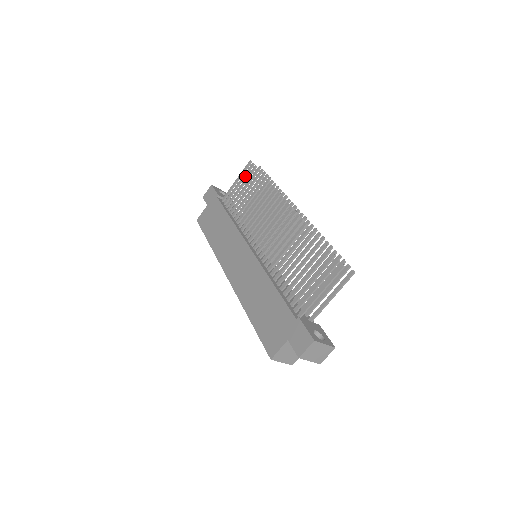
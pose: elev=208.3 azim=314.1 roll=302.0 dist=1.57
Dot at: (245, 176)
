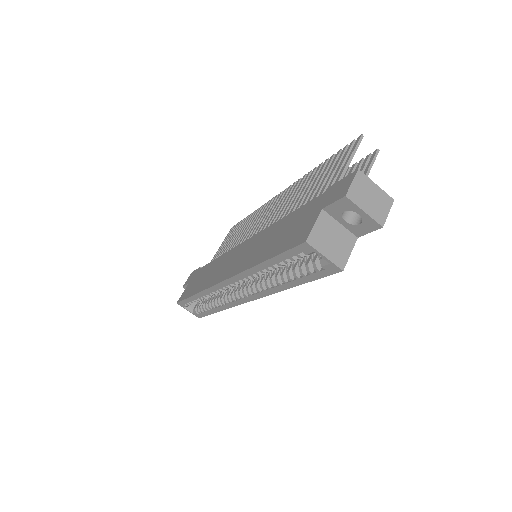
Dot at: occluded
